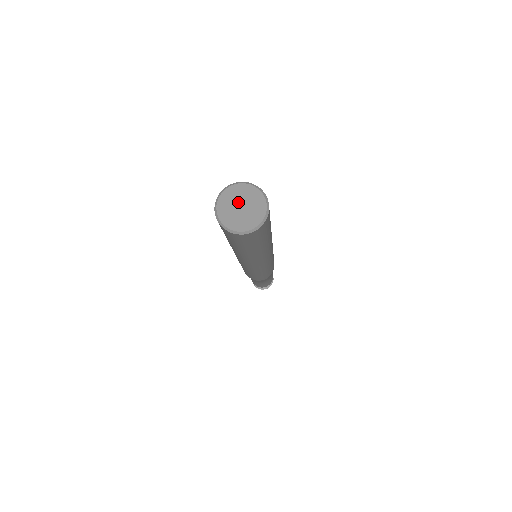
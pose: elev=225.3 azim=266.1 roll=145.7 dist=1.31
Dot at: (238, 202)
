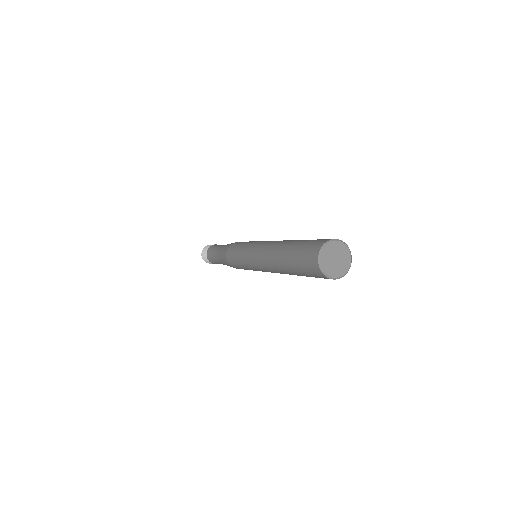
Dot at: (336, 255)
